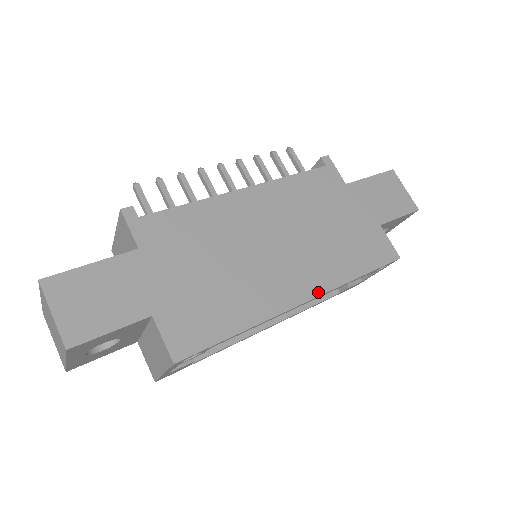
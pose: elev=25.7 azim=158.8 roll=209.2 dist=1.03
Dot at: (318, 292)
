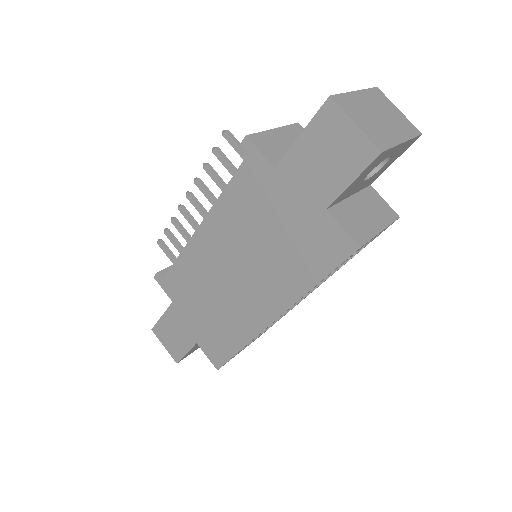
Dot at: (281, 310)
